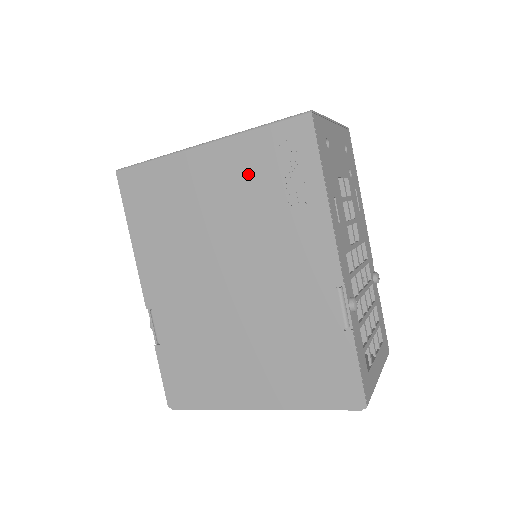
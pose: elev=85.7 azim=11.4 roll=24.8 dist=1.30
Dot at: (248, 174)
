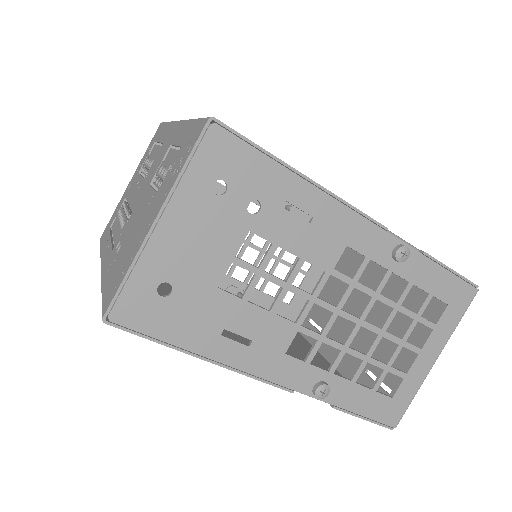
Dot at: occluded
